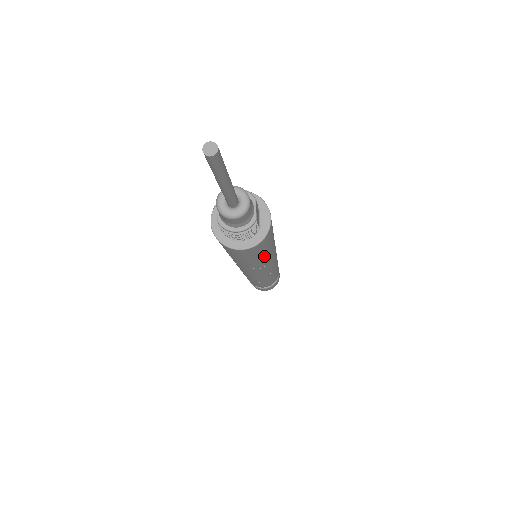
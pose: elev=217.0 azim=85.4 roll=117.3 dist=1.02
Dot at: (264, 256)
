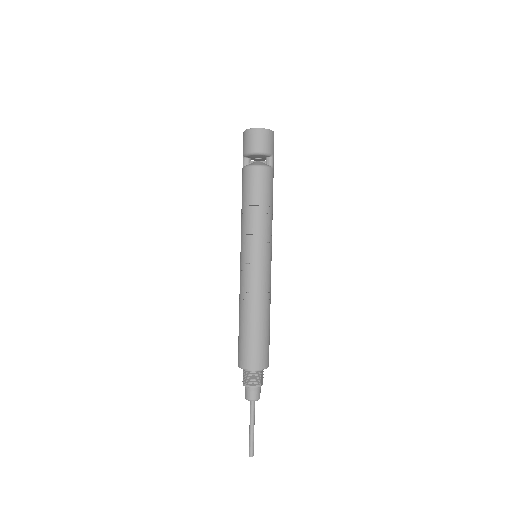
Dot at: occluded
